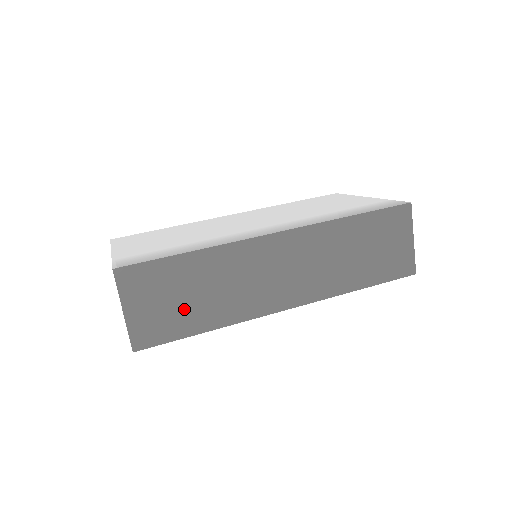
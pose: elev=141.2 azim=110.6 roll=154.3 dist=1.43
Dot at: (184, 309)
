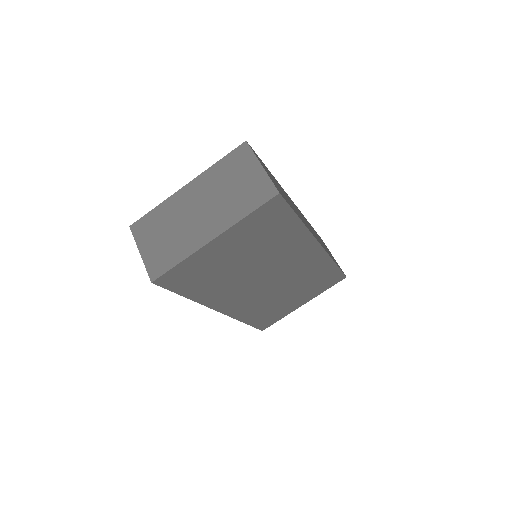
Dot at: occluded
